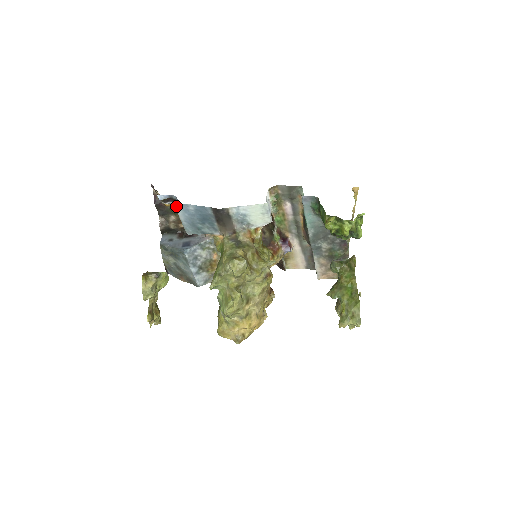
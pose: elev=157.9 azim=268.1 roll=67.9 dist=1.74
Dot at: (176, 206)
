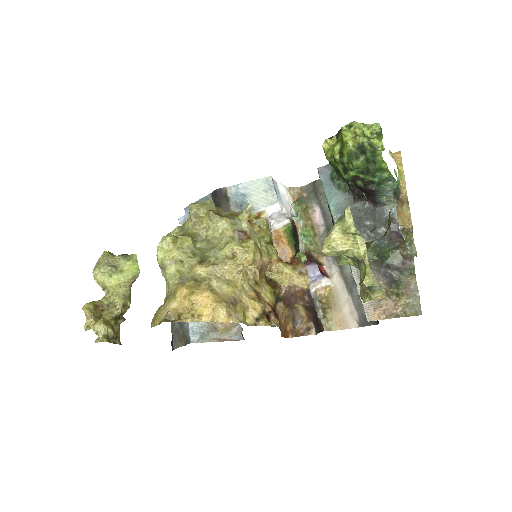
Dot at: (185, 212)
